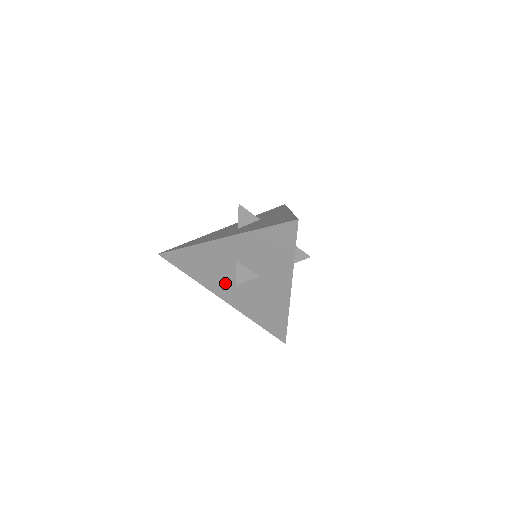
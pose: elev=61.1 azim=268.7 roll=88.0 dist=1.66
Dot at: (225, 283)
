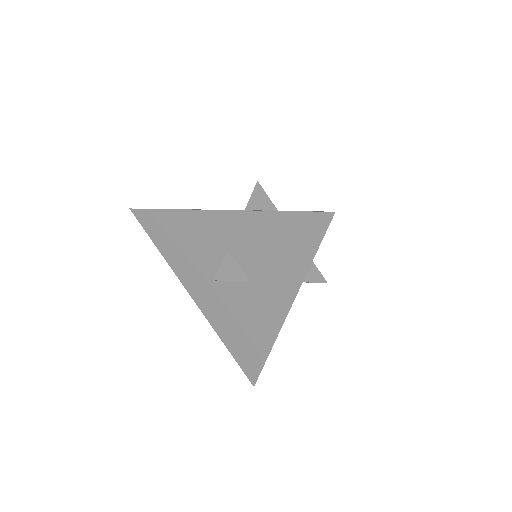
Dot at: (203, 276)
